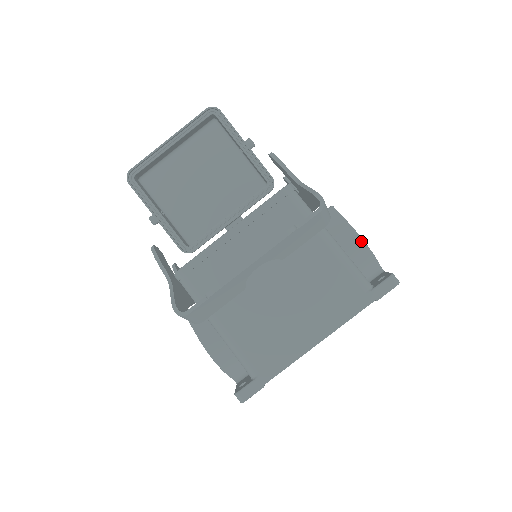
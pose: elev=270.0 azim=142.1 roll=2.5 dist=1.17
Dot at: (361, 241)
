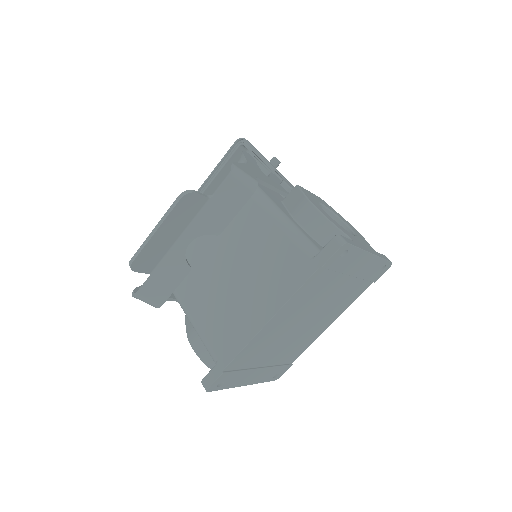
Dot at: (315, 210)
